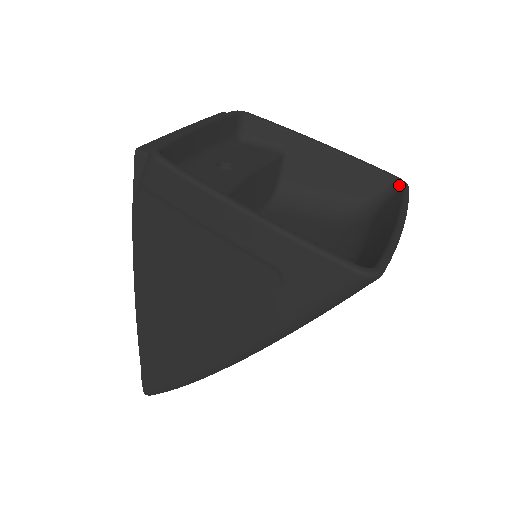
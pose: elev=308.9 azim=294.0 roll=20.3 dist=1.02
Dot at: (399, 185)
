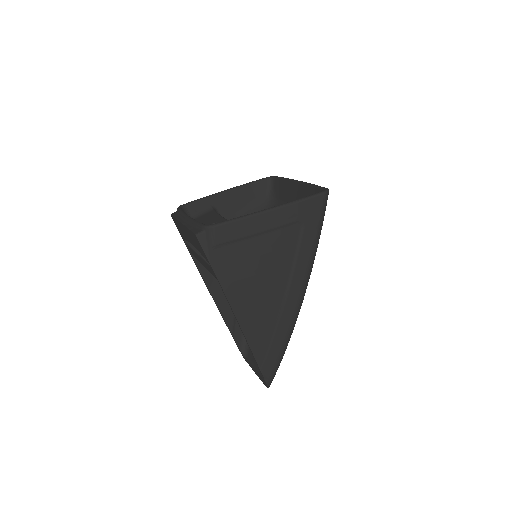
Dot at: (272, 179)
